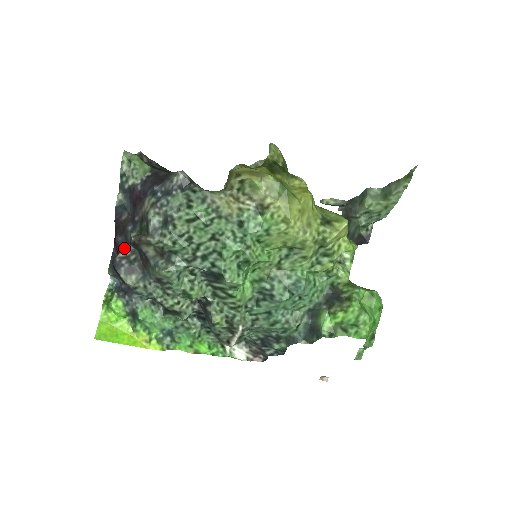
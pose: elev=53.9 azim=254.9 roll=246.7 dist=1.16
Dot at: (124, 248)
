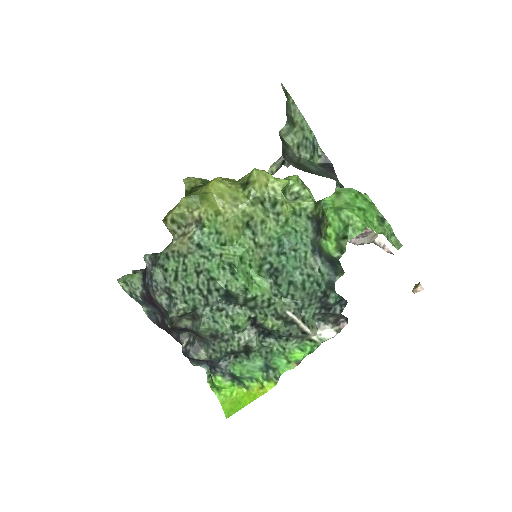
Dot at: (181, 339)
